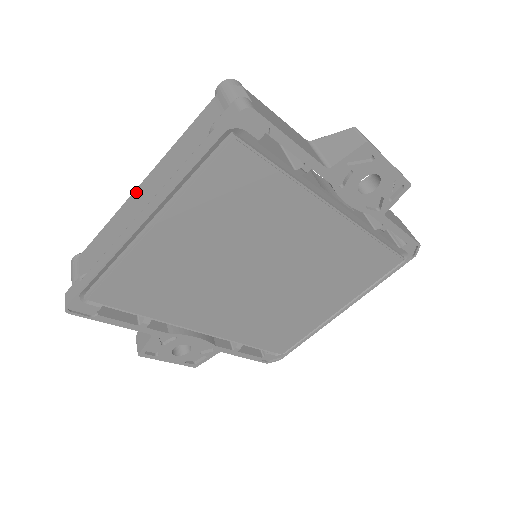
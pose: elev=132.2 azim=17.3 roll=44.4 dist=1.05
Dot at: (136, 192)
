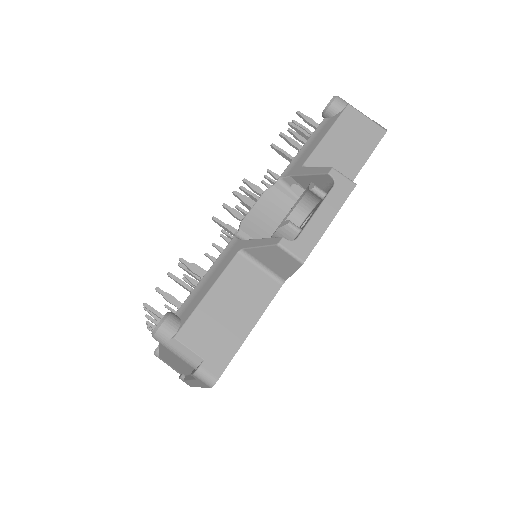
Dot at: (162, 354)
